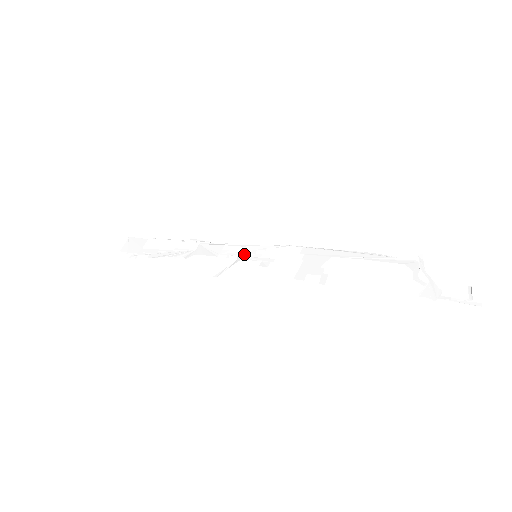
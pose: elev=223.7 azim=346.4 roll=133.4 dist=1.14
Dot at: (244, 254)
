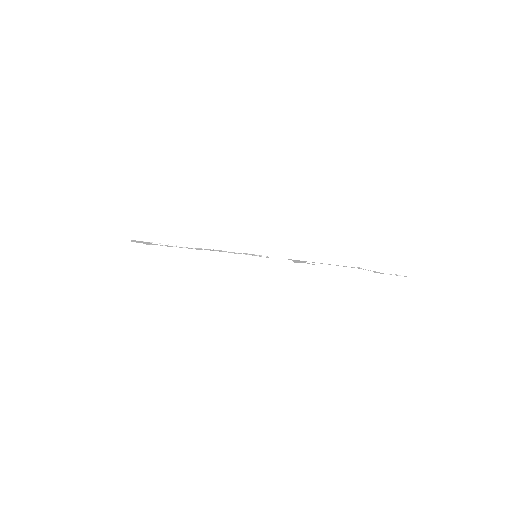
Dot at: (247, 254)
